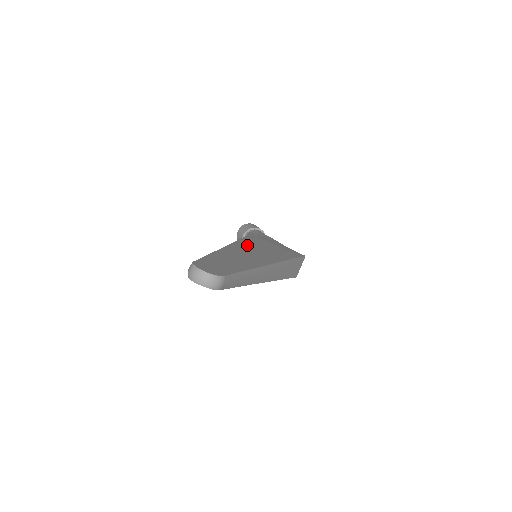
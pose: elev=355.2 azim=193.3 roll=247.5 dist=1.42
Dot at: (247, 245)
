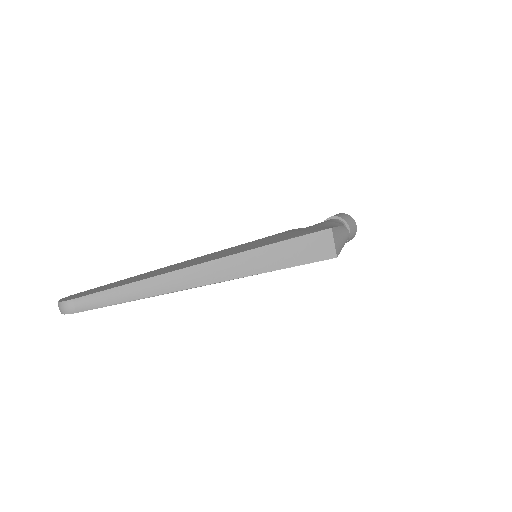
Dot at: (223, 251)
